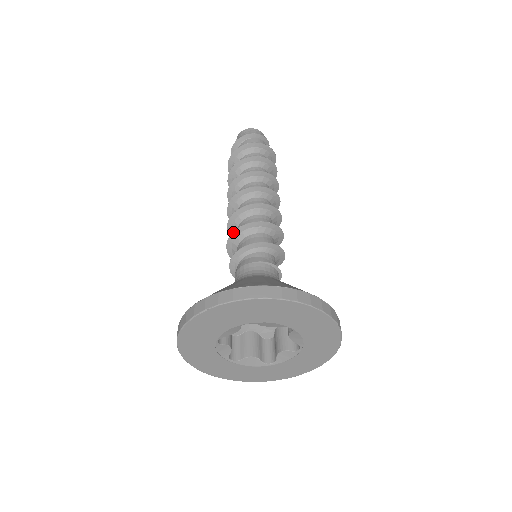
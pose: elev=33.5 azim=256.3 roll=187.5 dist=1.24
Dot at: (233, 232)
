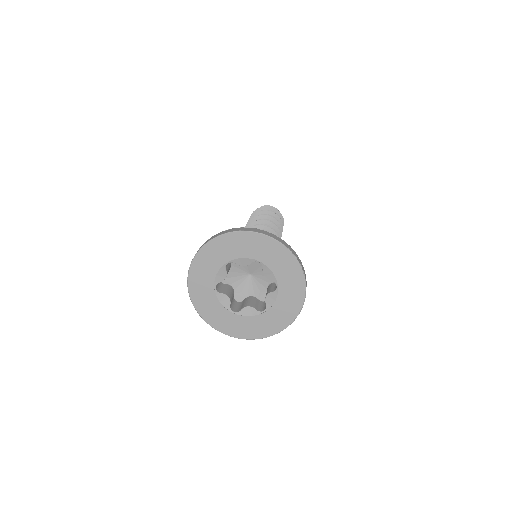
Dot at: occluded
